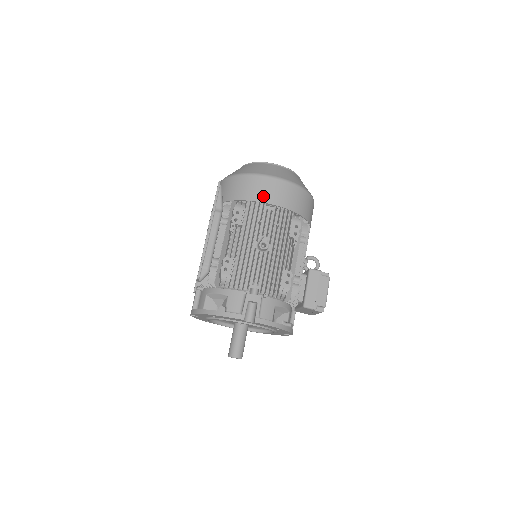
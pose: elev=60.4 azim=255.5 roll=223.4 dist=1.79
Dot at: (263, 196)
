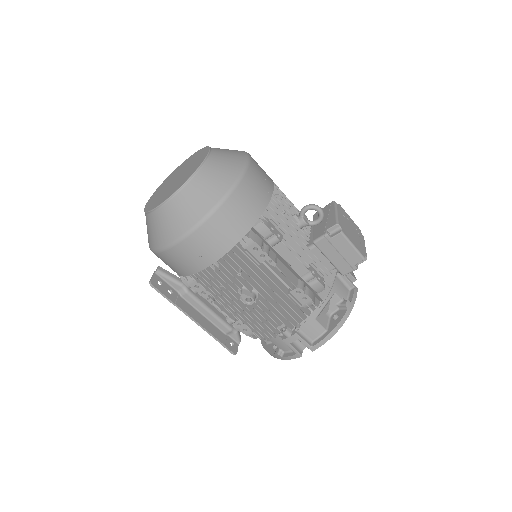
Dot at: (195, 265)
